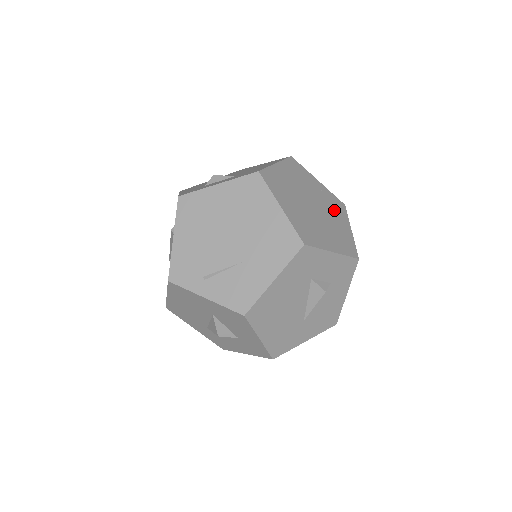
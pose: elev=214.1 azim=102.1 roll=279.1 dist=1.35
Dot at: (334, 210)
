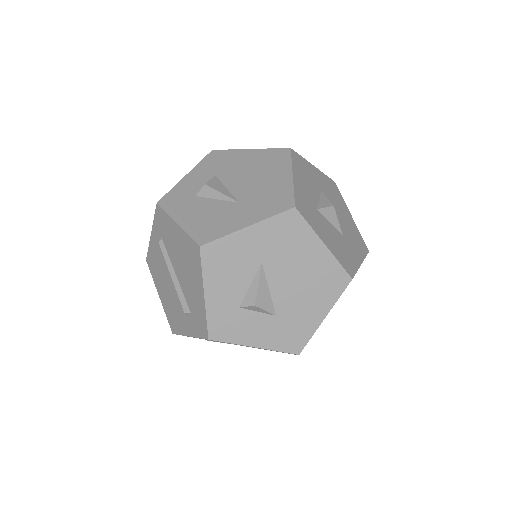
Dot at: occluded
